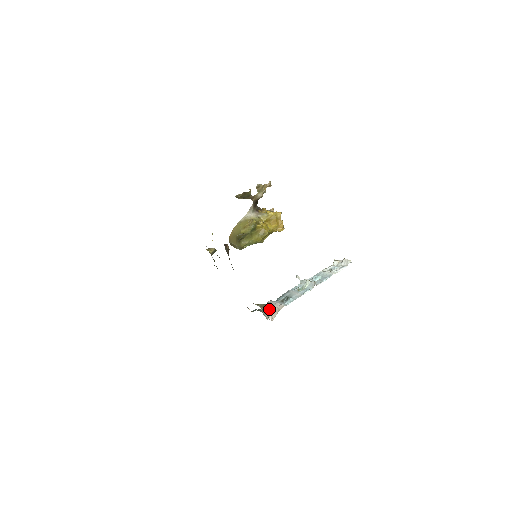
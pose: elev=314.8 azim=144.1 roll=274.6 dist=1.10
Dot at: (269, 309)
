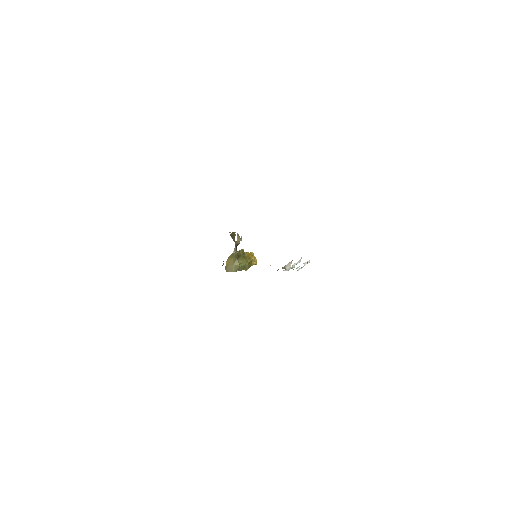
Dot at: occluded
